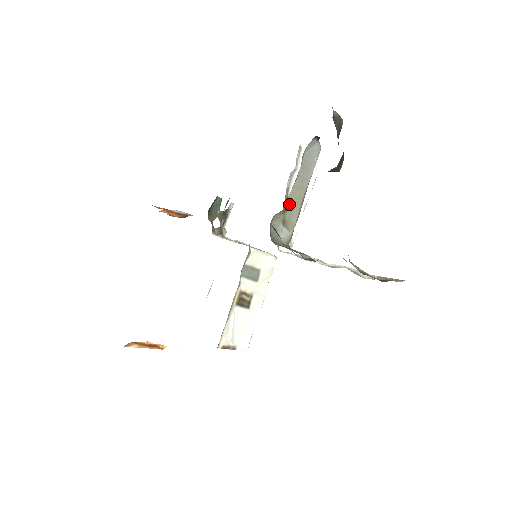
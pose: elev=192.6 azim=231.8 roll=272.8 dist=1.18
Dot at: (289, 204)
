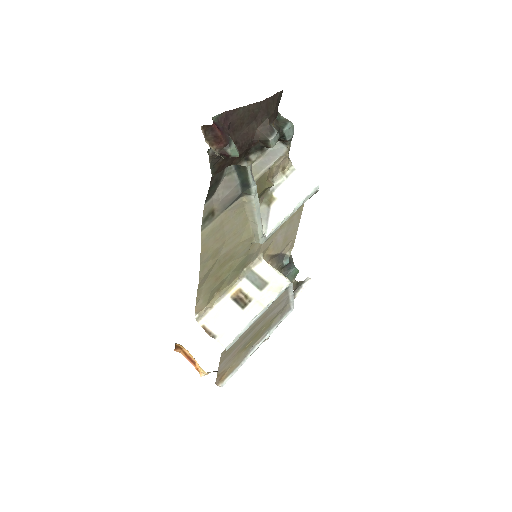
Dot at: occluded
